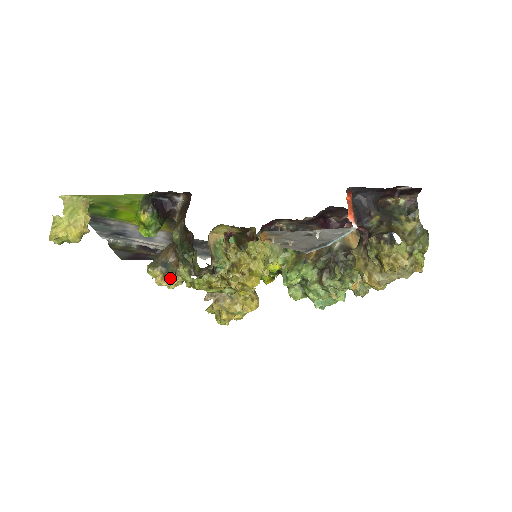
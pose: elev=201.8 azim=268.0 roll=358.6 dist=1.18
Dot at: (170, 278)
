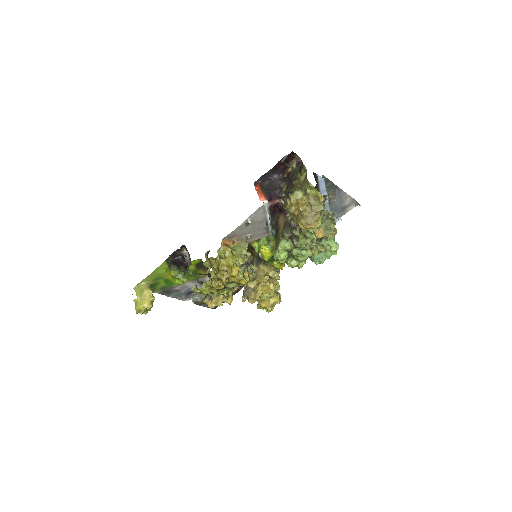
Dot at: (216, 300)
